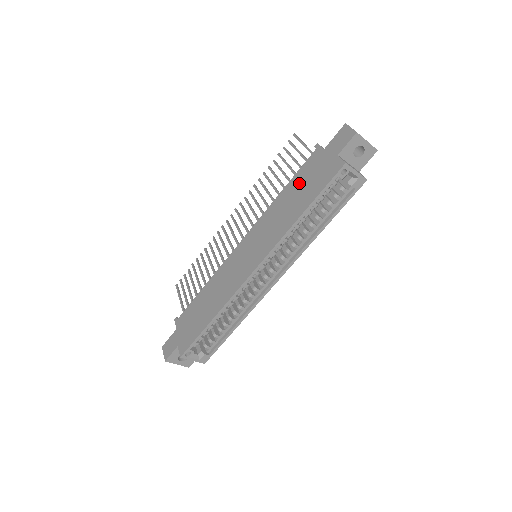
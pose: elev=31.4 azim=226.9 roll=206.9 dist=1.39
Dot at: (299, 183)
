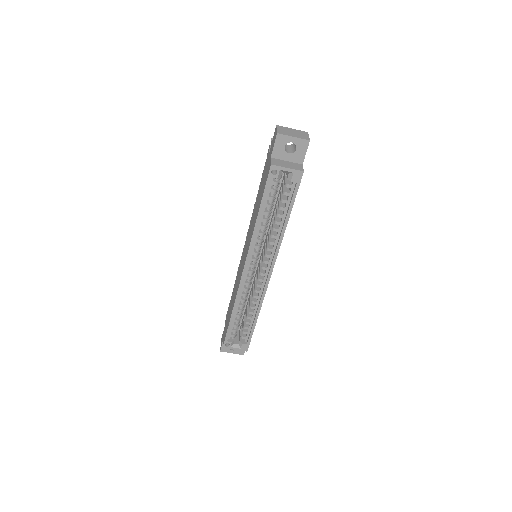
Dot at: (260, 188)
